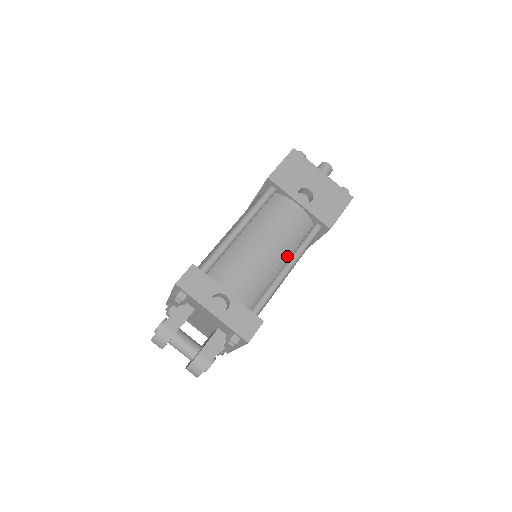
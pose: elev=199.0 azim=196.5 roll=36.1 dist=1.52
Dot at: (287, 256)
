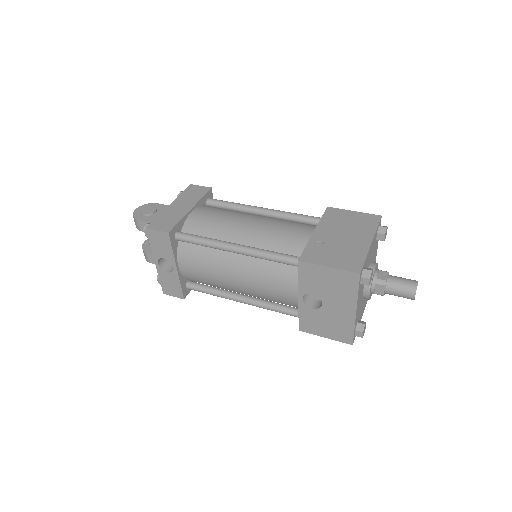
Dot at: occluded
